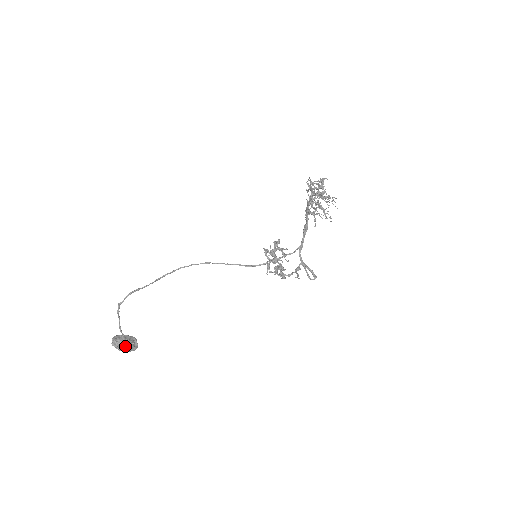
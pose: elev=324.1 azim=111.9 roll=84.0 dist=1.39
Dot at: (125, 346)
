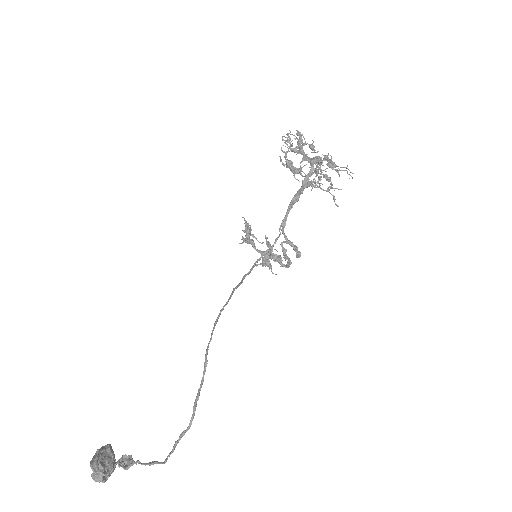
Dot at: (124, 469)
